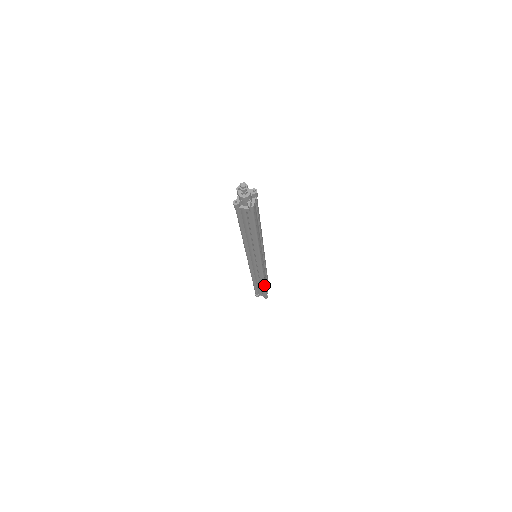
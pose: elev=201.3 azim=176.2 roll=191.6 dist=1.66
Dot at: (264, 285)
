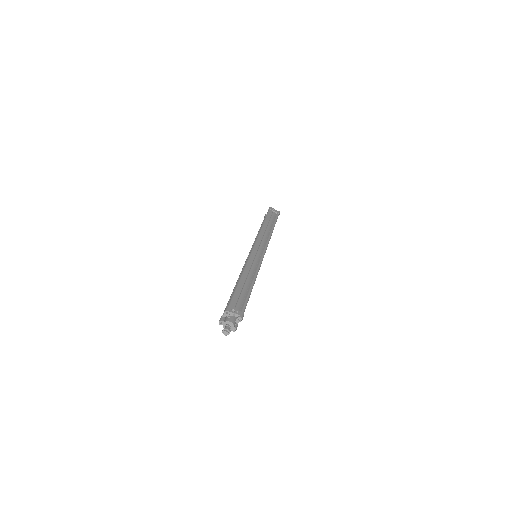
Dot at: occluded
